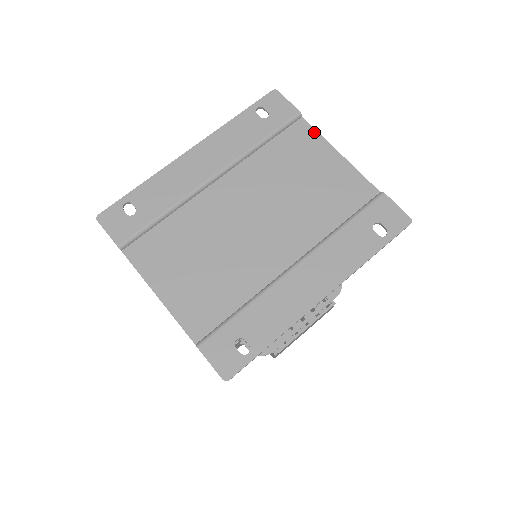
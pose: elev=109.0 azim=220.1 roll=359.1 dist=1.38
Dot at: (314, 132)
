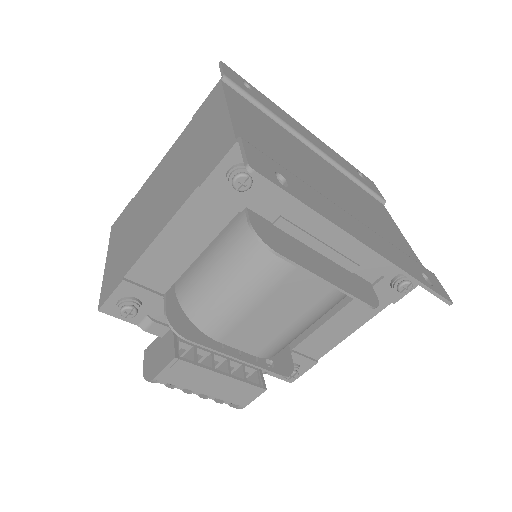
Dot at: (389, 215)
